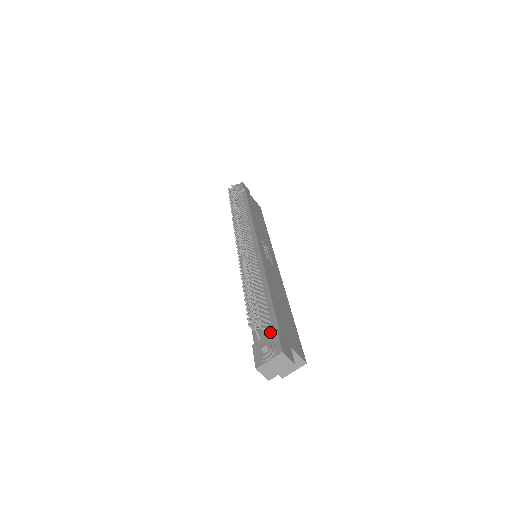
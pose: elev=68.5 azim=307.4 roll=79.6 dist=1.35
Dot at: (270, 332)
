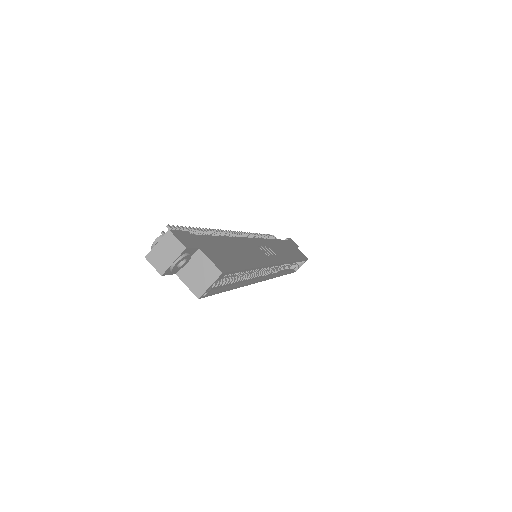
Dot at: occluded
